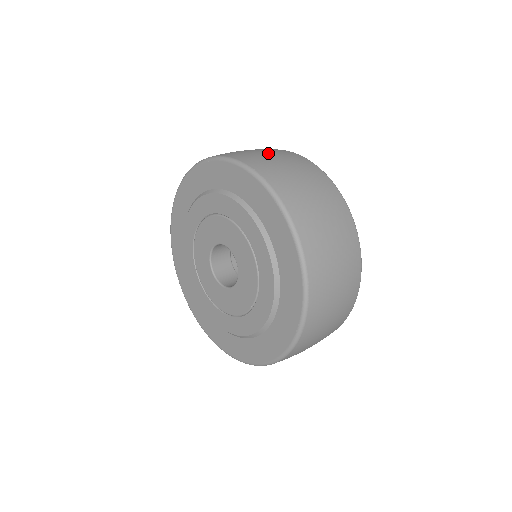
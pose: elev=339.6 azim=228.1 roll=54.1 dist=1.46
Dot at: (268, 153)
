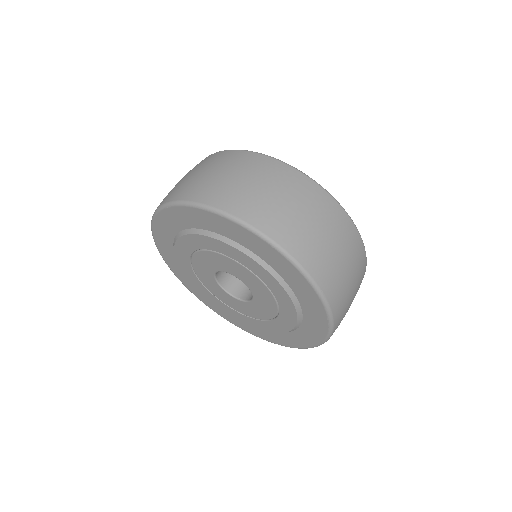
Dot at: (221, 172)
